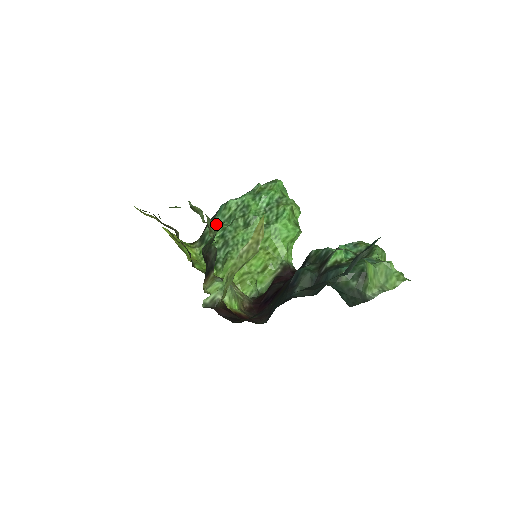
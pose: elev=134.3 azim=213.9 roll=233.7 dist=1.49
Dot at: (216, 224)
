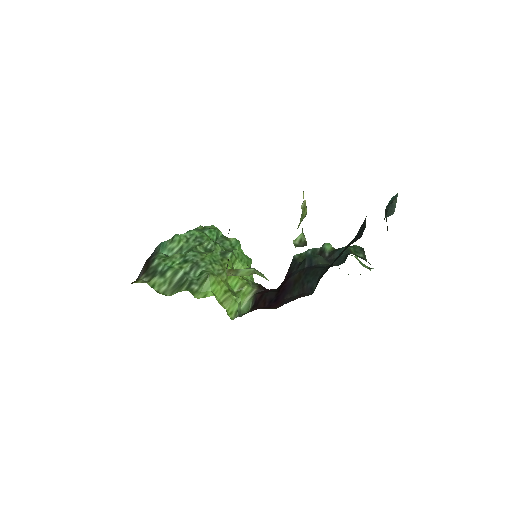
Dot at: occluded
